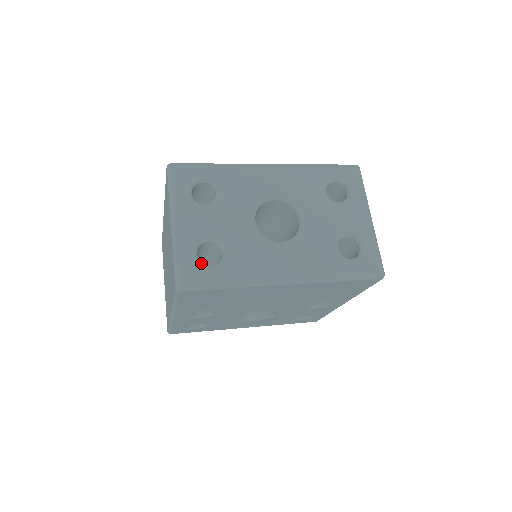
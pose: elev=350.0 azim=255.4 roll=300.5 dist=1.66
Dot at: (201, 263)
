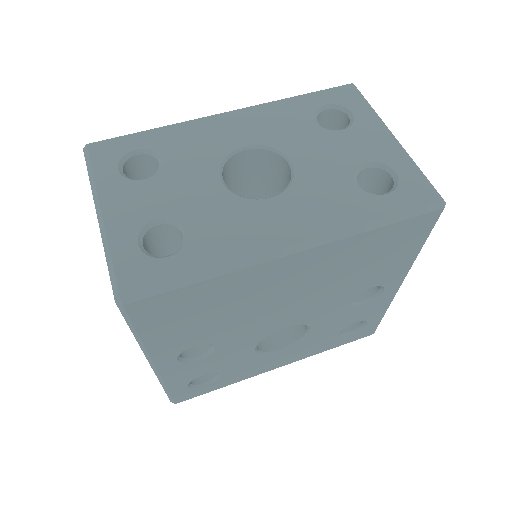
Dot at: (150, 255)
